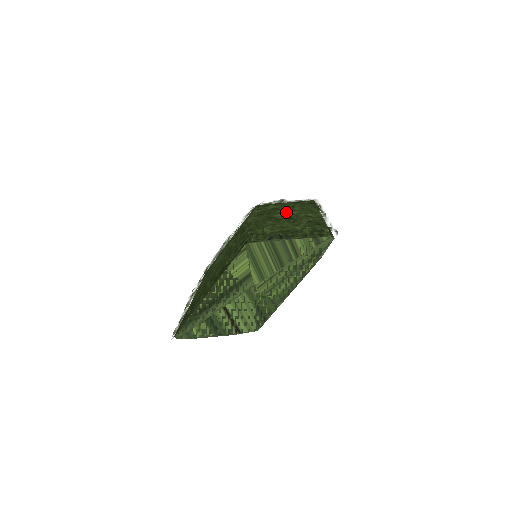
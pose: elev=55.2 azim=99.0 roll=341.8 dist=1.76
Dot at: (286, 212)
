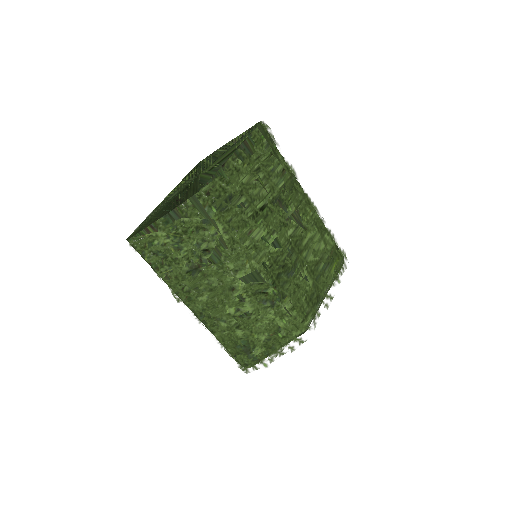
Dot at: occluded
